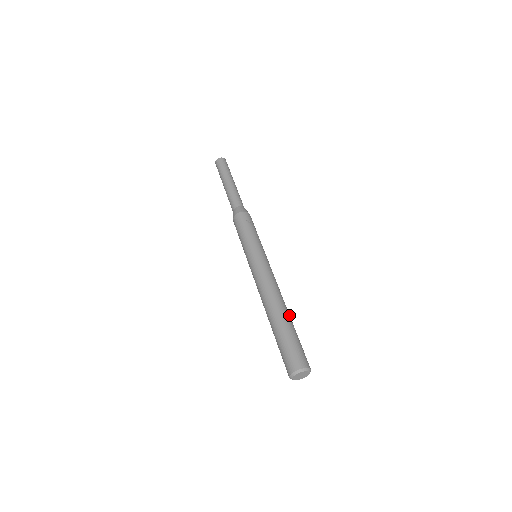
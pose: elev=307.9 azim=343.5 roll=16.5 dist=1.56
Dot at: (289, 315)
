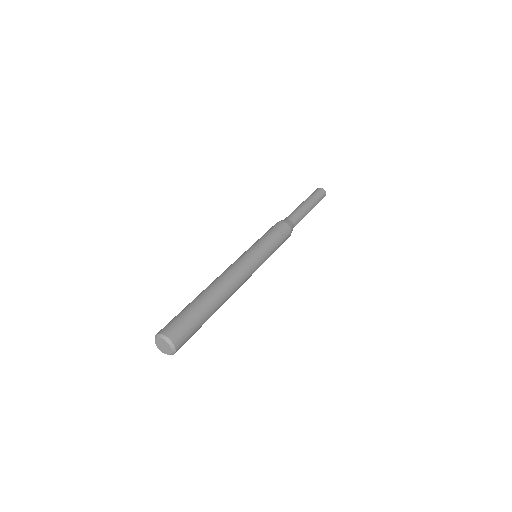
Dot at: (218, 306)
